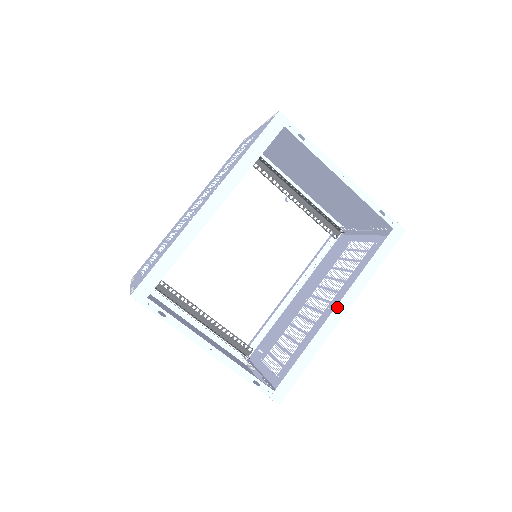
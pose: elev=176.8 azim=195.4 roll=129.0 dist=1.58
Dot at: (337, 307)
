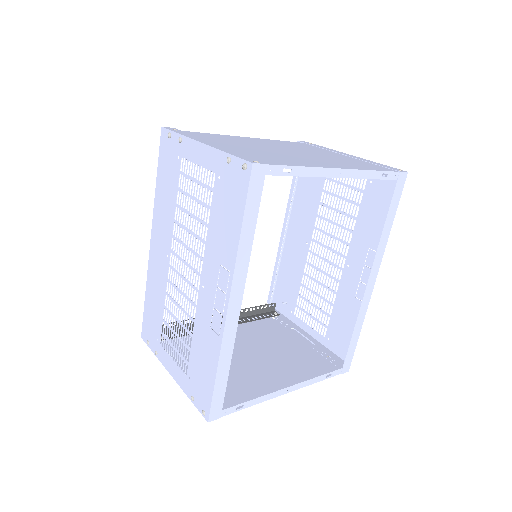
Dot at: (369, 281)
